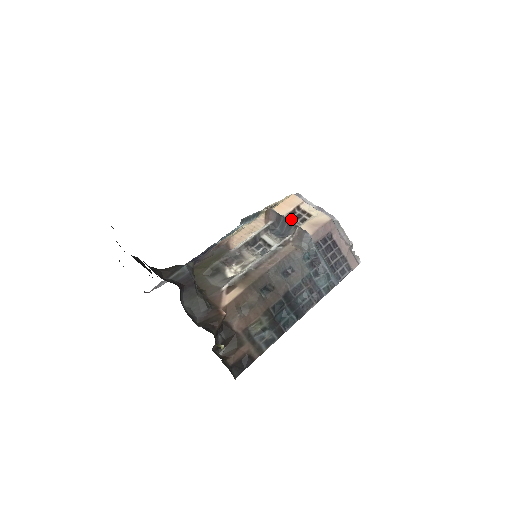
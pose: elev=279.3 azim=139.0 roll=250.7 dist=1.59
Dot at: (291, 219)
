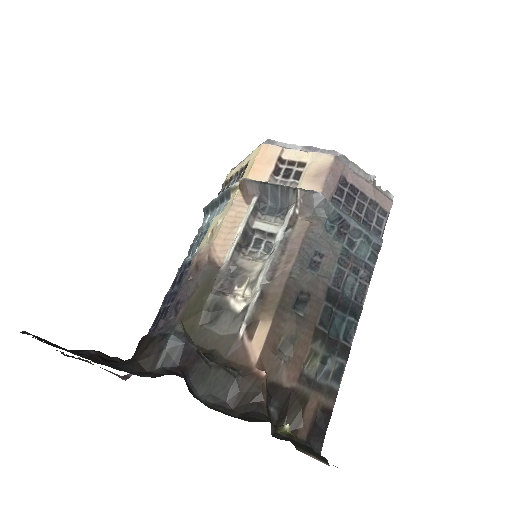
Dot at: (280, 181)
